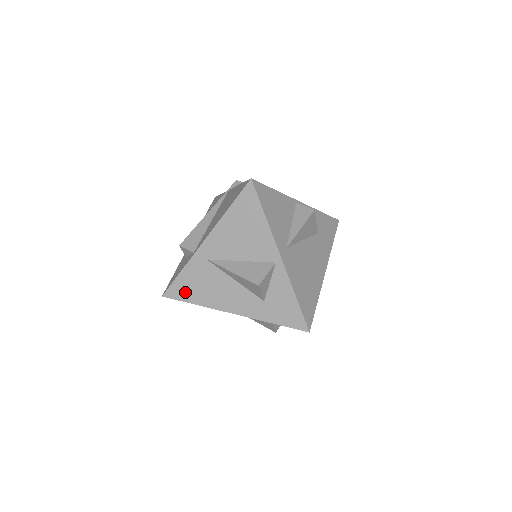
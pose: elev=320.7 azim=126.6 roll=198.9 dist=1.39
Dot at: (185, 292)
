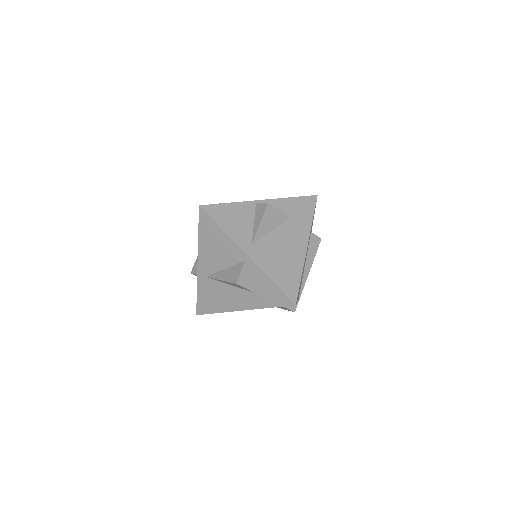
Dot at: (207, 306)
